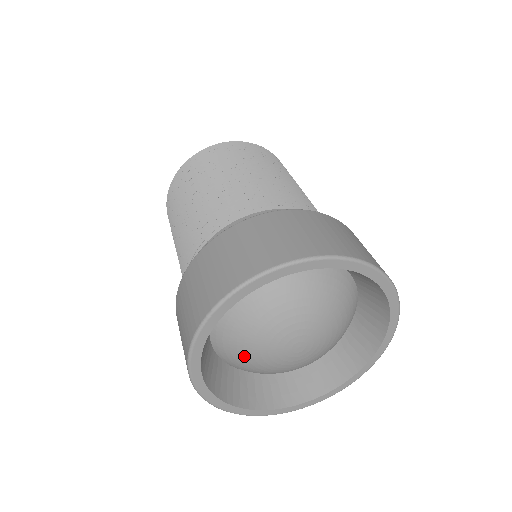
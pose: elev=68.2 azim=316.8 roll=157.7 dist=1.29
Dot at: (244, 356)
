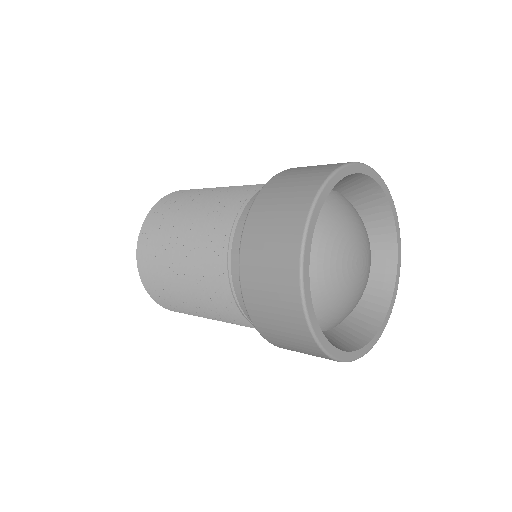
Dot at: (323, 283)
